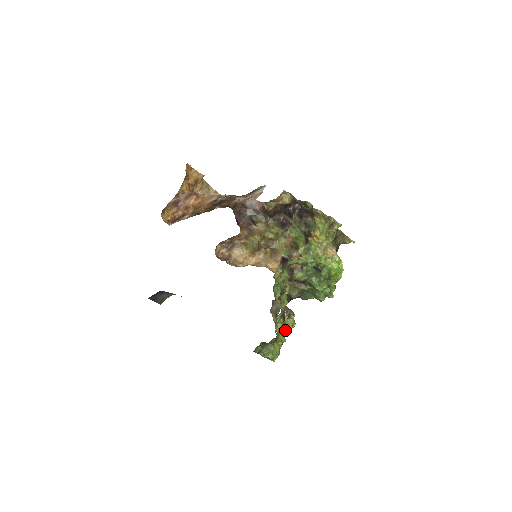
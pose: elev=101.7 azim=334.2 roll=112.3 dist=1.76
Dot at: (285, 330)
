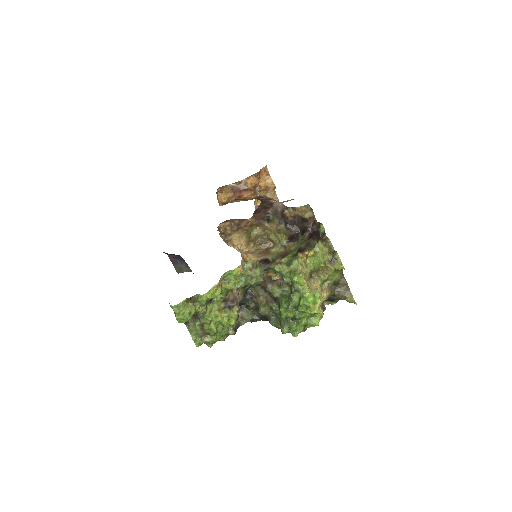
Dot at: (204, 296)
